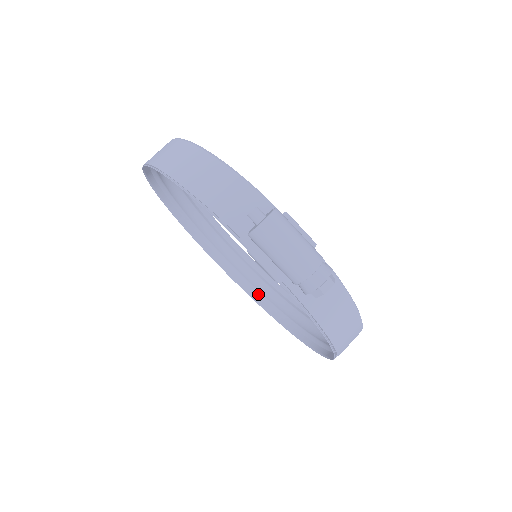
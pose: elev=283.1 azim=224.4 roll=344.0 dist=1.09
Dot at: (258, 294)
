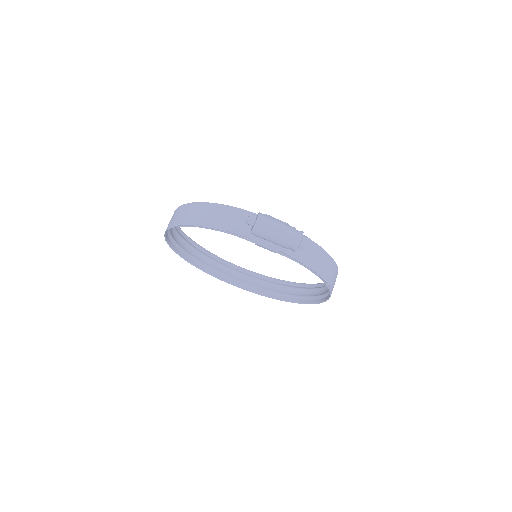
Dot at: (265, 291)
